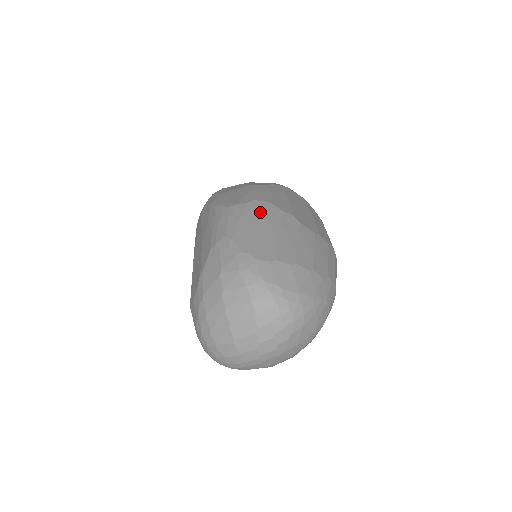
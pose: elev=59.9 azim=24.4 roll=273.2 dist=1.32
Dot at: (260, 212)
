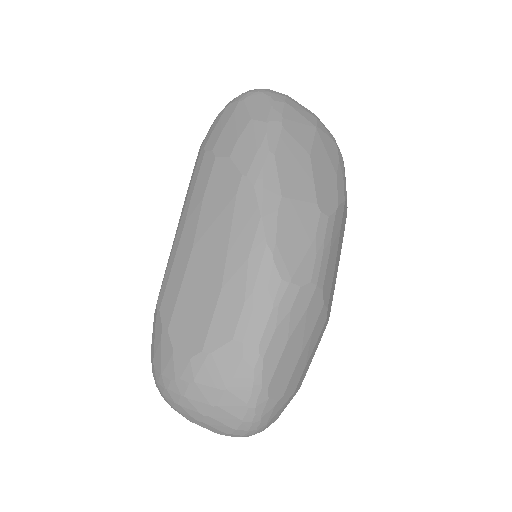
Dot at: (306, 311)
